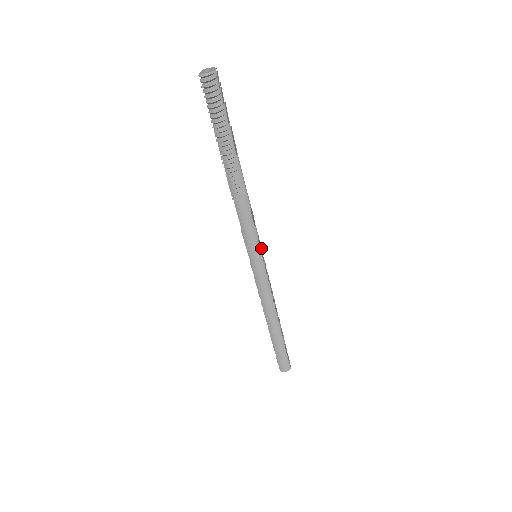
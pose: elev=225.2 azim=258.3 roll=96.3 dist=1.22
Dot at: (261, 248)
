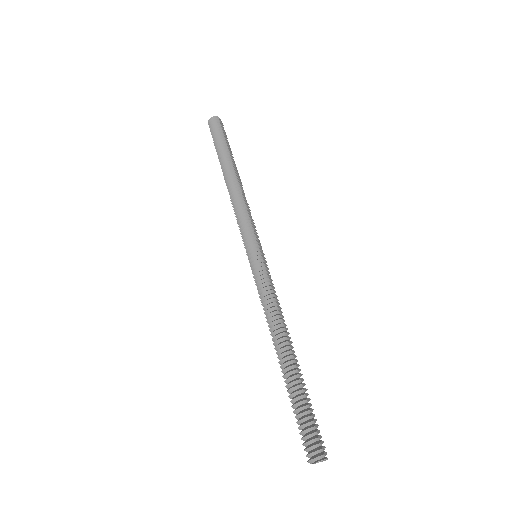
Dot at: (262, 250)
